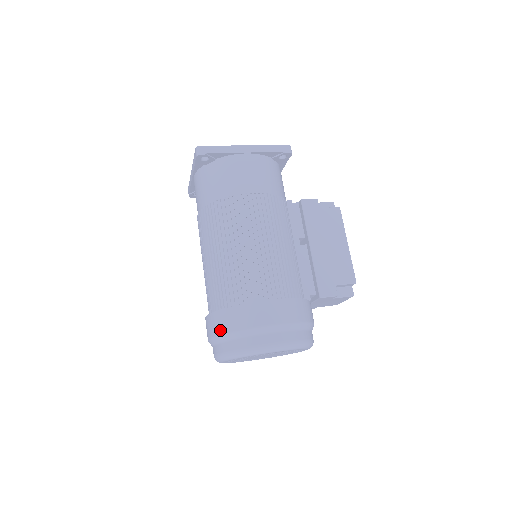
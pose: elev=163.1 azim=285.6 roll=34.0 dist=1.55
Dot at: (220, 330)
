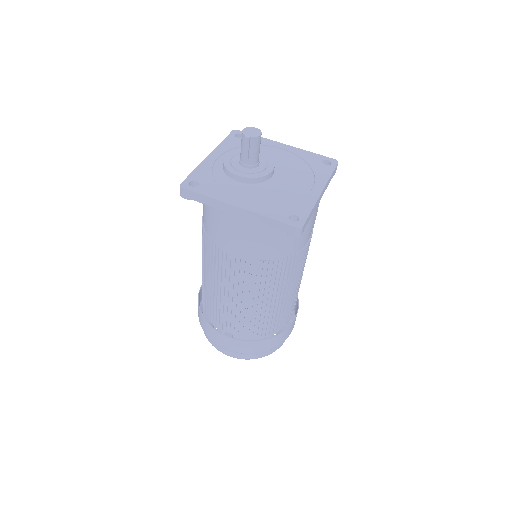
Dot at: (255, 352)
